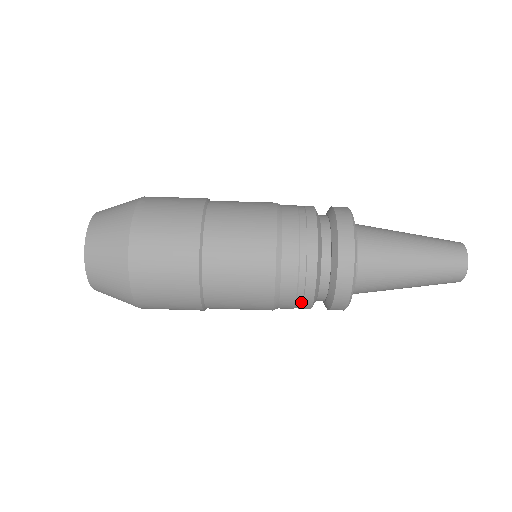
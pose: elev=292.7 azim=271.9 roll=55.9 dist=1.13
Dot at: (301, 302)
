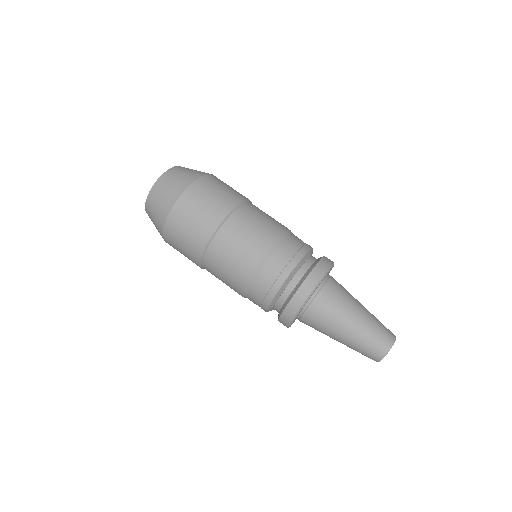
Dot at: occluded
